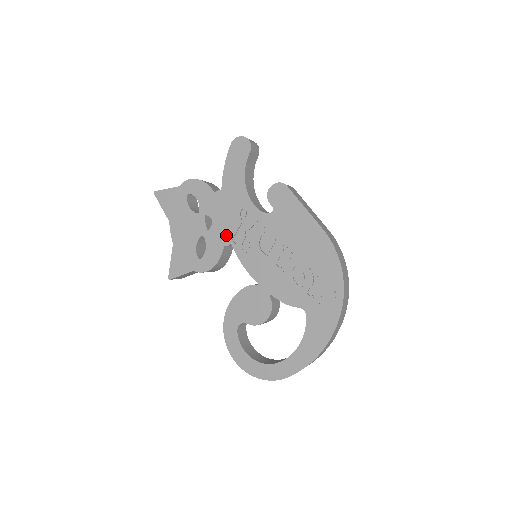
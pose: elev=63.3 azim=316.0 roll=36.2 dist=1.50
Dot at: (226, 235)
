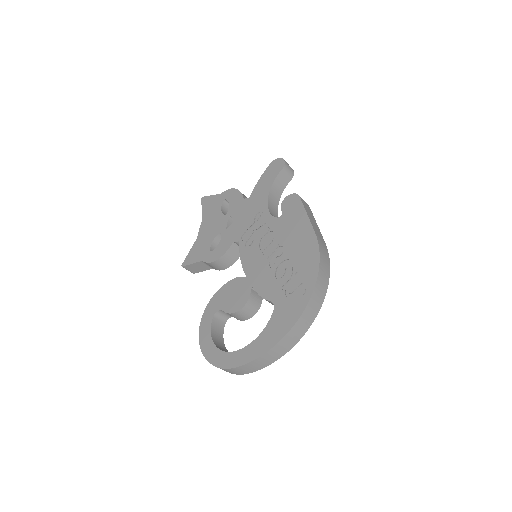
Dot at: (238, 233)
